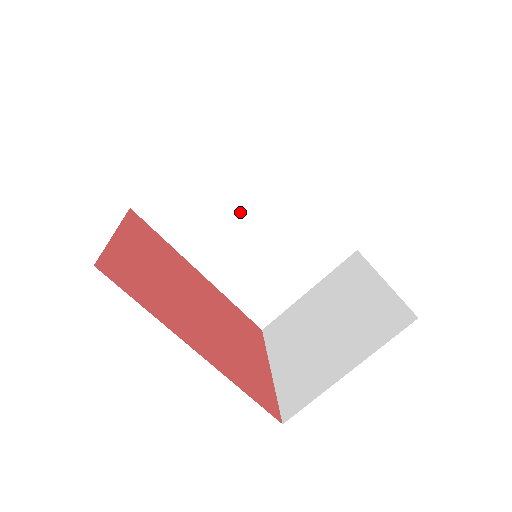
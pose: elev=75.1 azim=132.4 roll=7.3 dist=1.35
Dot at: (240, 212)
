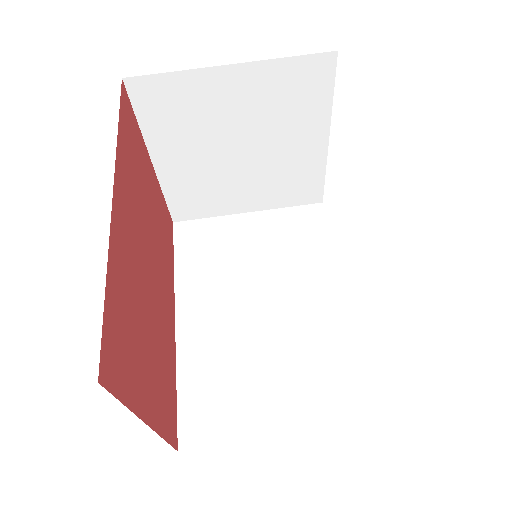
Dot at: (266, 285)
